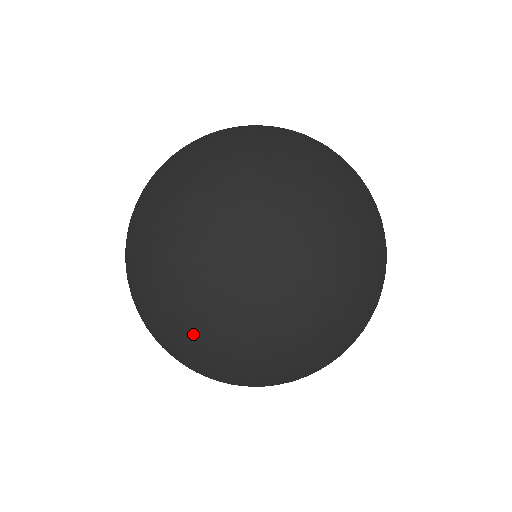
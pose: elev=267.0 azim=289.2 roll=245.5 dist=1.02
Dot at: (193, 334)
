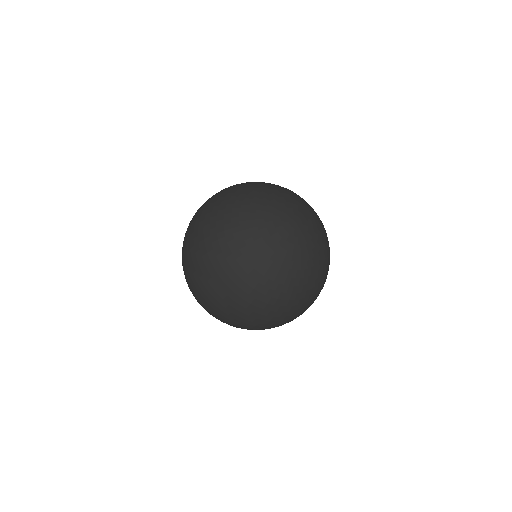
Dot at: (186, 269)
